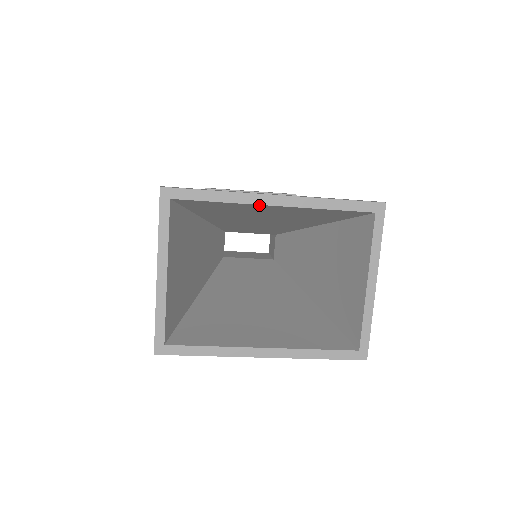
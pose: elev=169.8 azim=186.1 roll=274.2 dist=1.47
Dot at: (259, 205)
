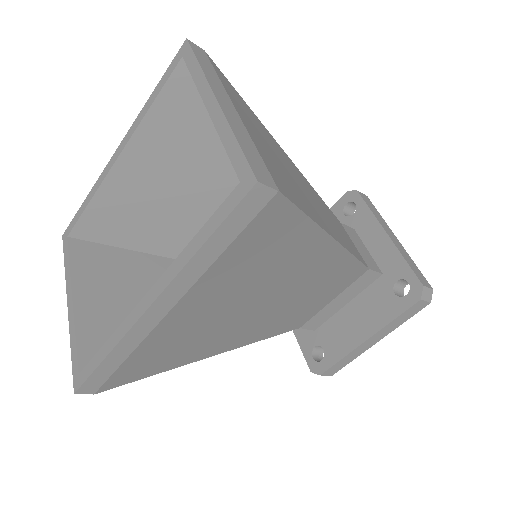
Dot at: (112, 173)
